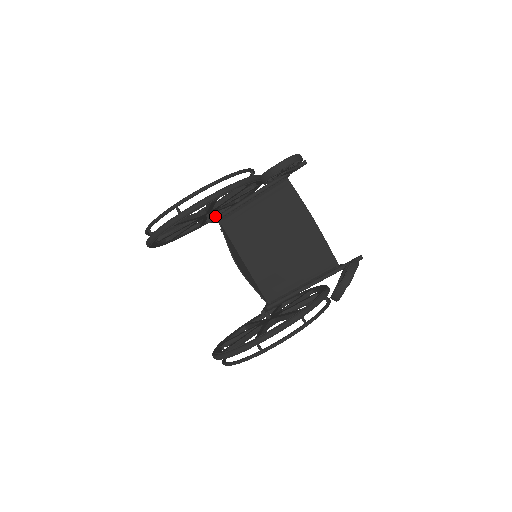
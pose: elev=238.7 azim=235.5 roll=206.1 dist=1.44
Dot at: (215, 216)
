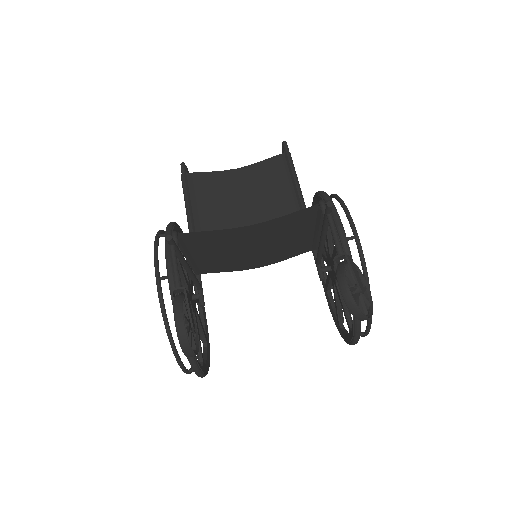
Dot at: occluded
